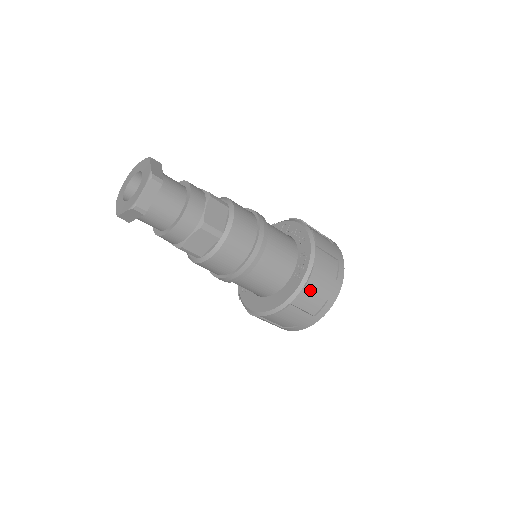
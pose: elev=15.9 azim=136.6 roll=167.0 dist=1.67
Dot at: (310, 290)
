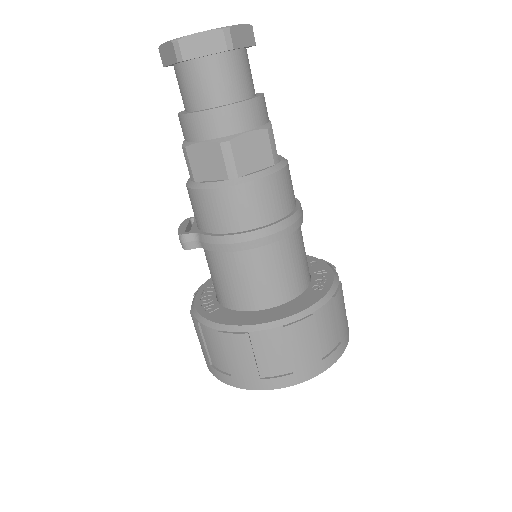
Dot at: (333, 310)
